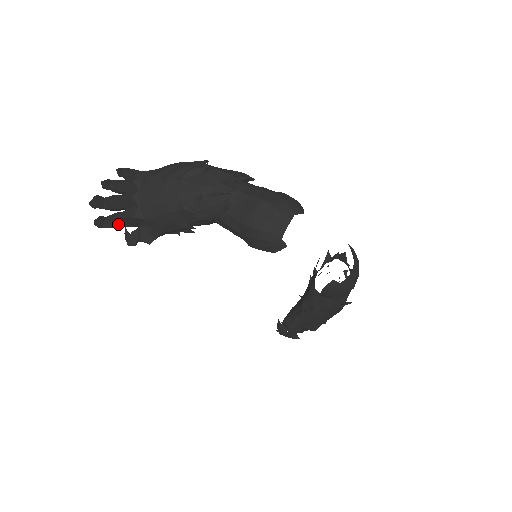
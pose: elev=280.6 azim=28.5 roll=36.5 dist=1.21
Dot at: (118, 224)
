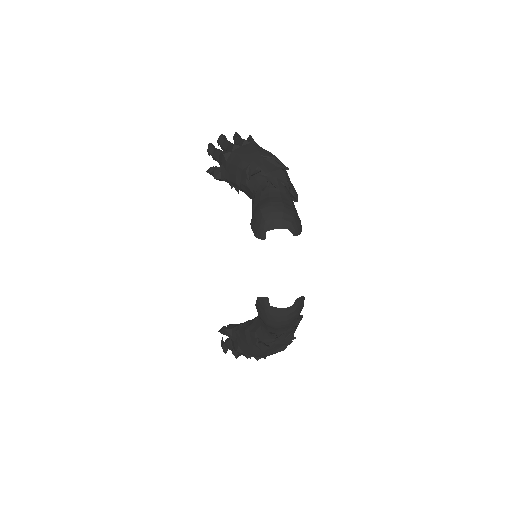
Dot at: (215, 155)
